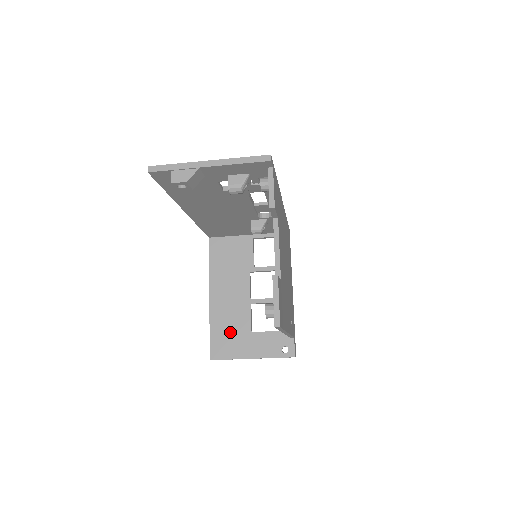
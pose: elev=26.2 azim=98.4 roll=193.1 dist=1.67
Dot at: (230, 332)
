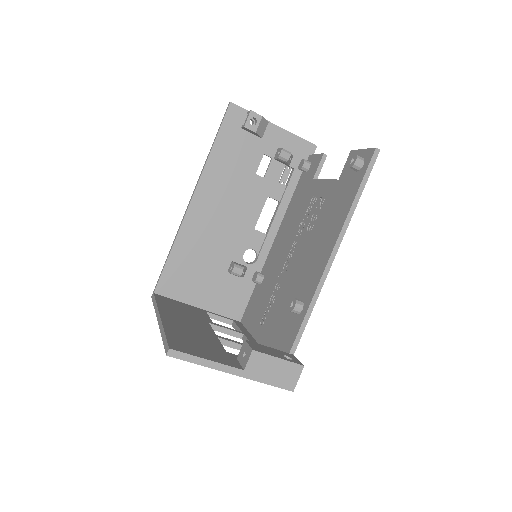
Dot at: (196, 342)
